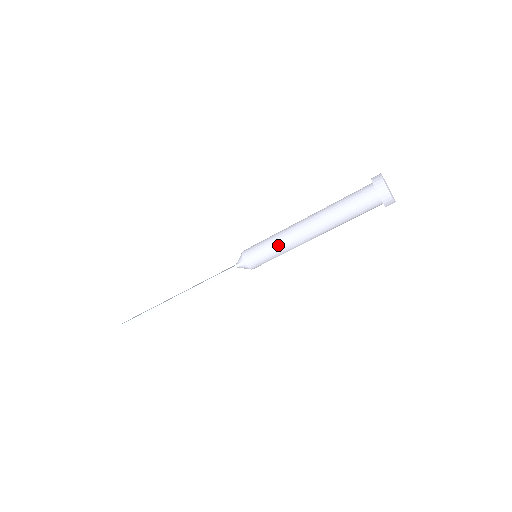
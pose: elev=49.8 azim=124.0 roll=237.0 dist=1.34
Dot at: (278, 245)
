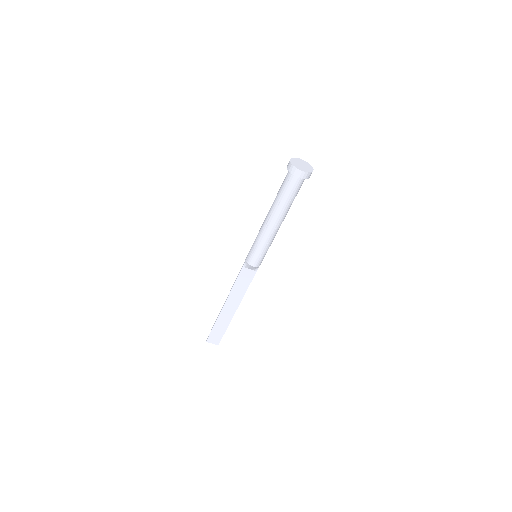
Dot at: (257, 237)
